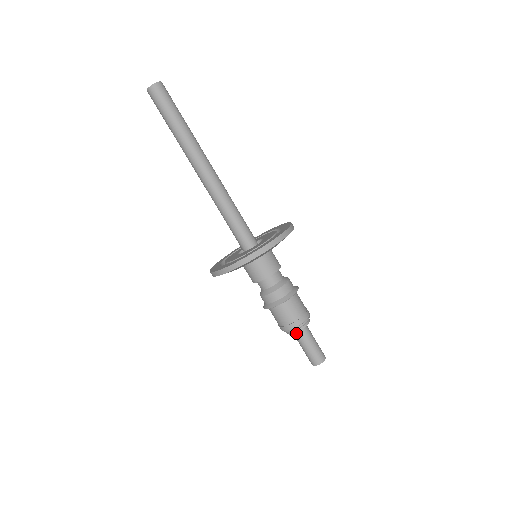
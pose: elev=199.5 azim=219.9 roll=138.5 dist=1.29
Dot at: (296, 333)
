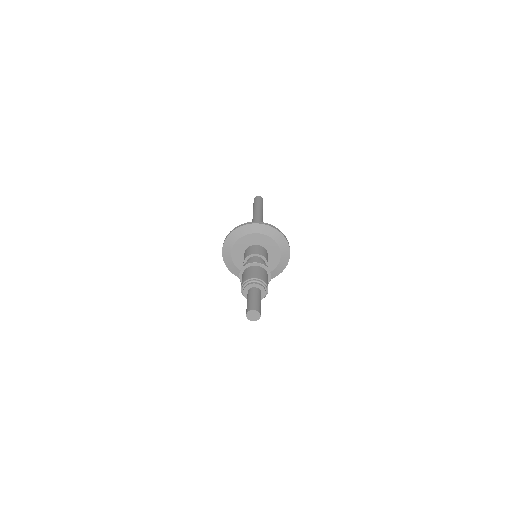
Dot at: (256, 289)
